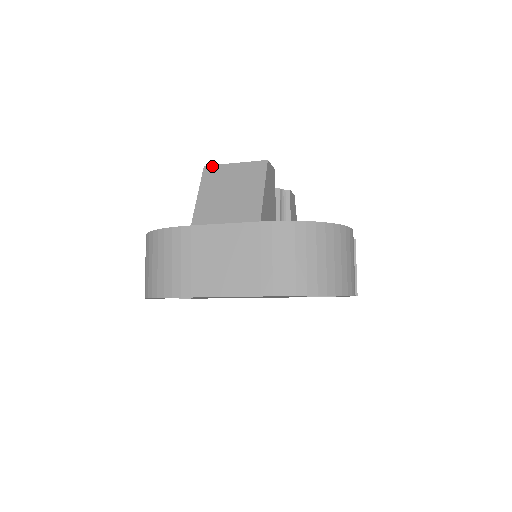
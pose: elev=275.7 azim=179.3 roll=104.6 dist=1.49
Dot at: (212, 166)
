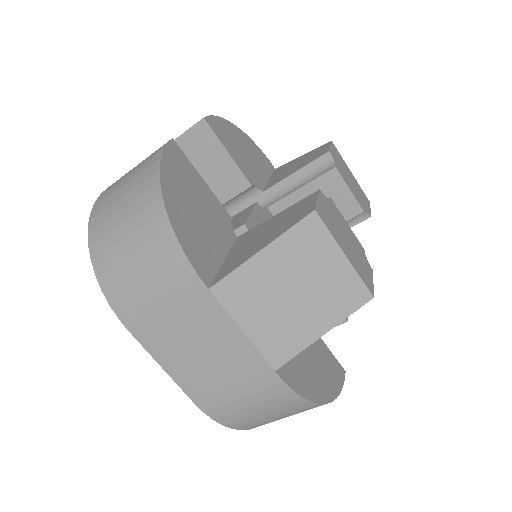
Dot at: (322, 224)
